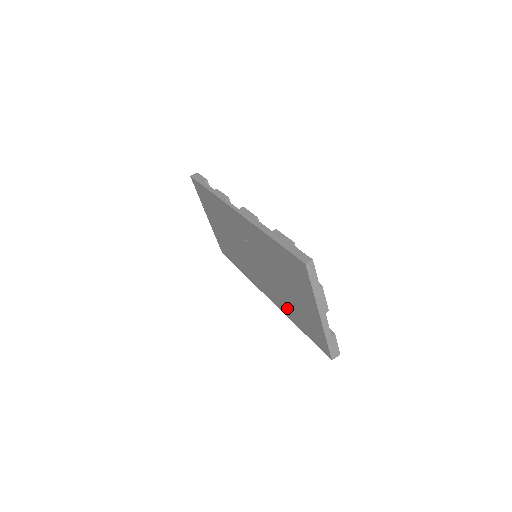
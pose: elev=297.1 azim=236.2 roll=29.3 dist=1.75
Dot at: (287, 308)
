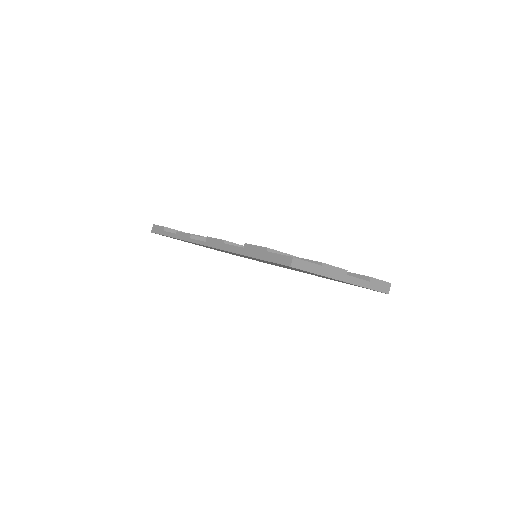
Dot at: occluded
